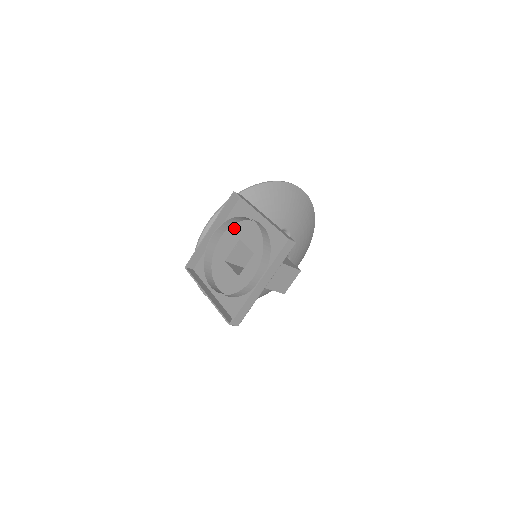
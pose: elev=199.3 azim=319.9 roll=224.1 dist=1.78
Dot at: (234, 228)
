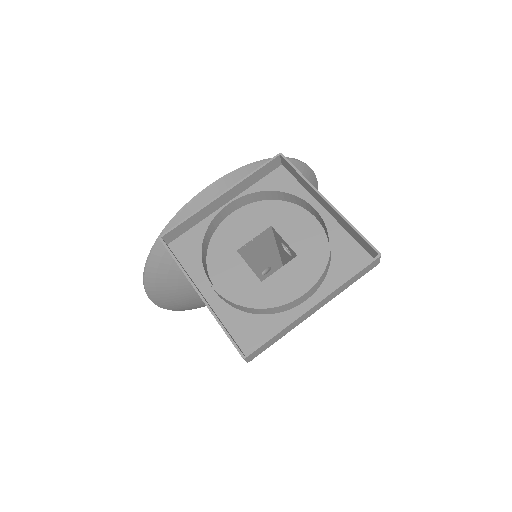
Dot at: (263, 206)
